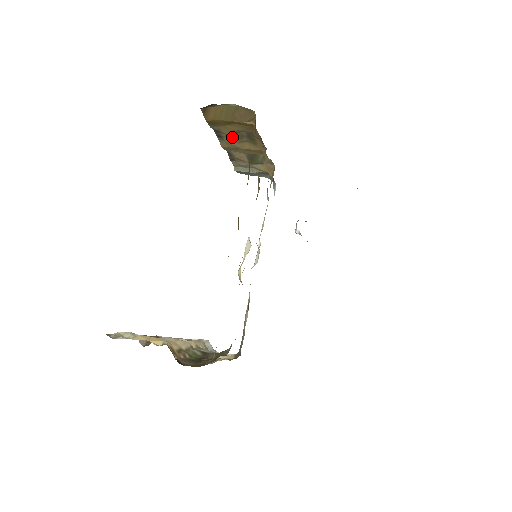
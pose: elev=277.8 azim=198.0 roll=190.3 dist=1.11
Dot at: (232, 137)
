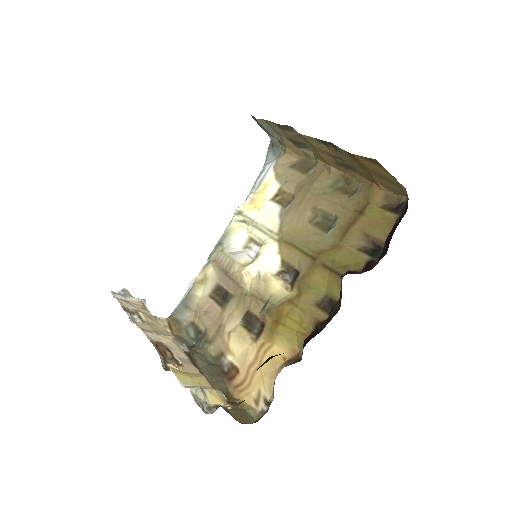
Dot at: (334, 154)
